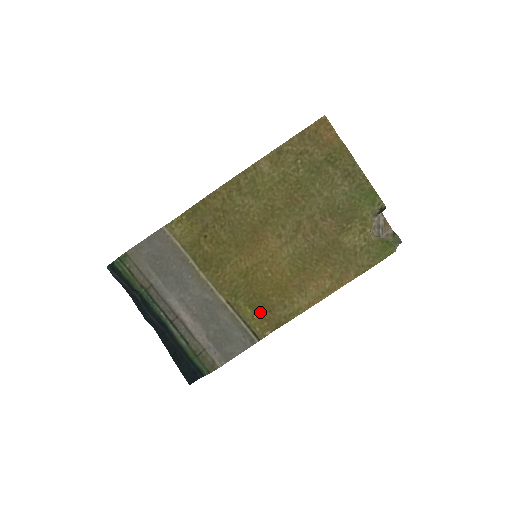
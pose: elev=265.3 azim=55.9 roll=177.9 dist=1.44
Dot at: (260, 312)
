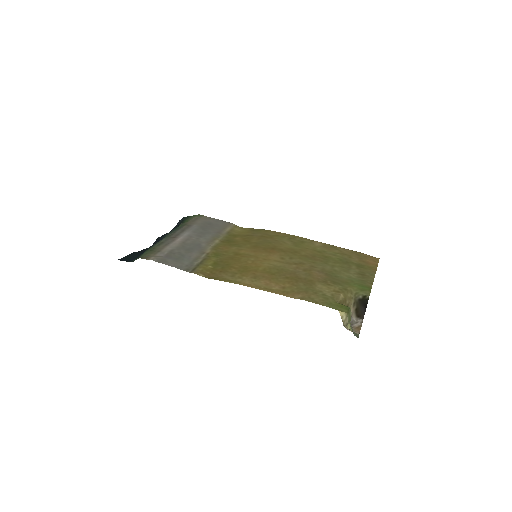
Dot at: (215, 268)
